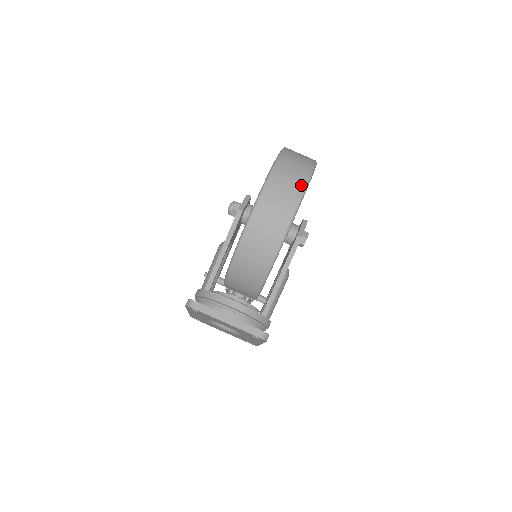
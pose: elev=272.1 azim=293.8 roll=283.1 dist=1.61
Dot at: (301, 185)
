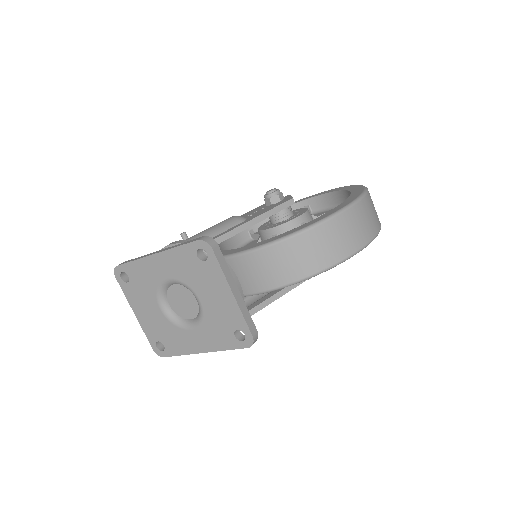
Dot at: occluded
